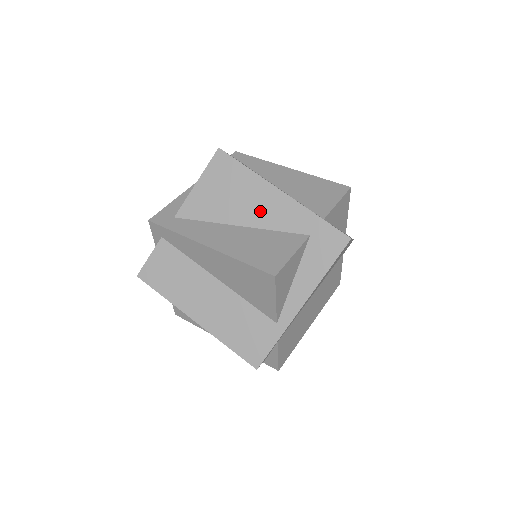
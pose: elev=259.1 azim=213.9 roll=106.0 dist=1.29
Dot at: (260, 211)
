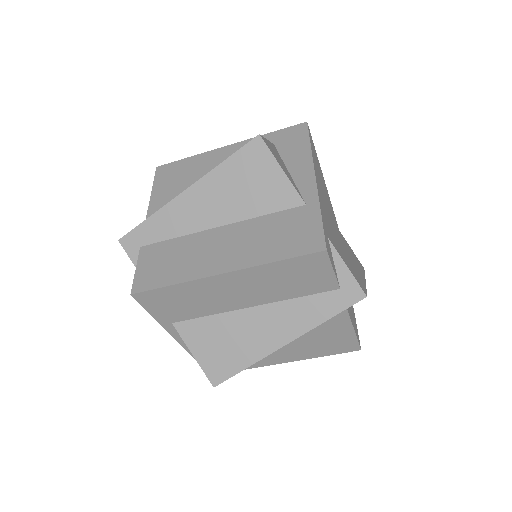
Dot at: occluded
